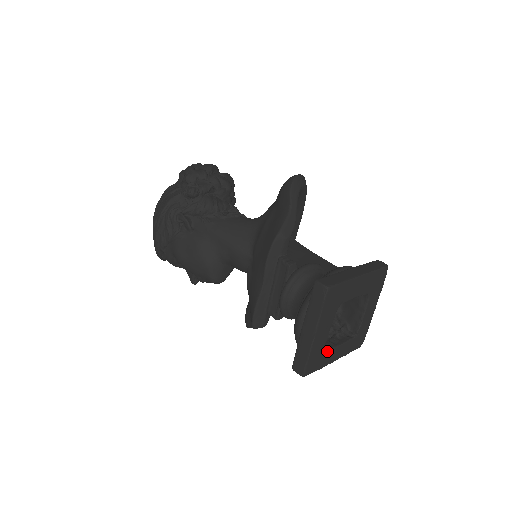
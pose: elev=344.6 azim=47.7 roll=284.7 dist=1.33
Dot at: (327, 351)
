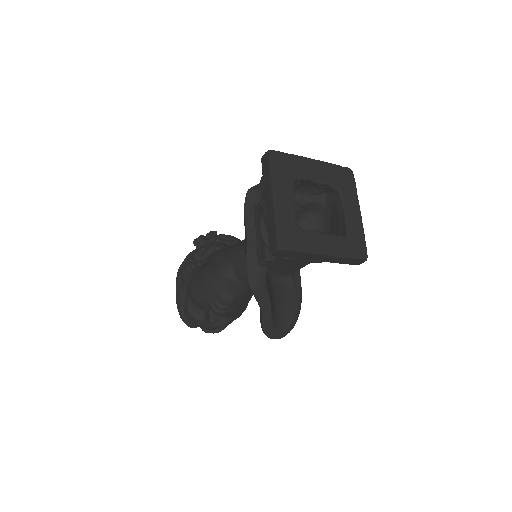
Dot at: (304, 231)
